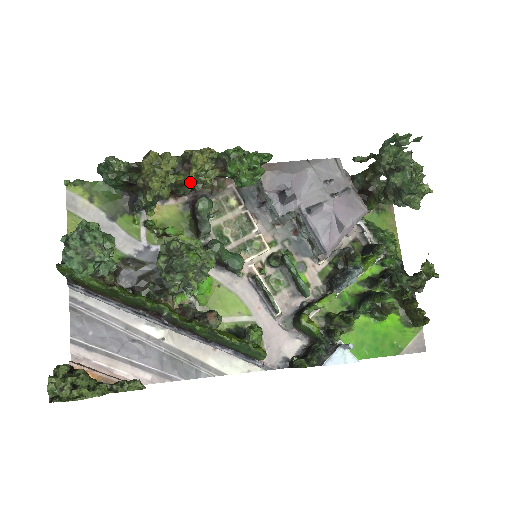
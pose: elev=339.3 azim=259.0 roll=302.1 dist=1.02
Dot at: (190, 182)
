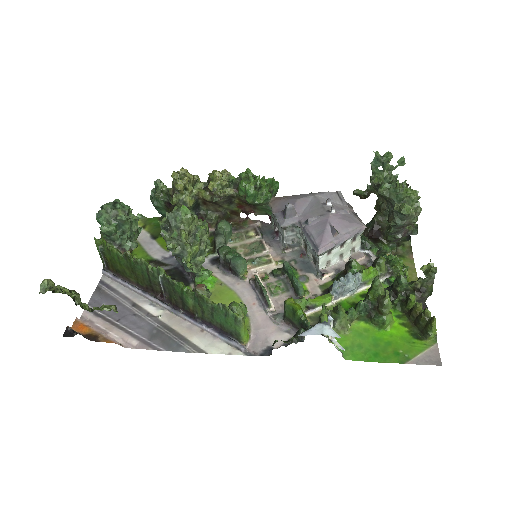
Dot at: (211, 198)
